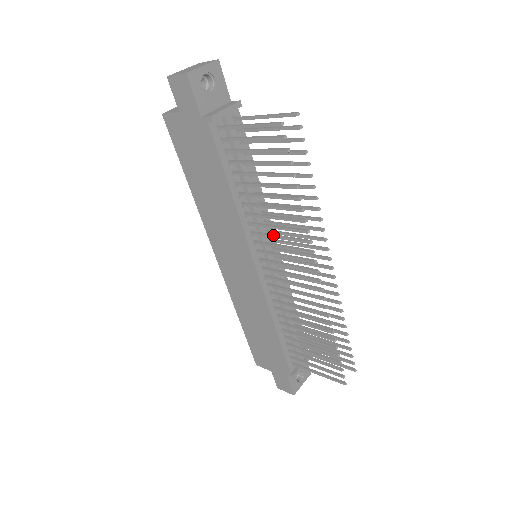
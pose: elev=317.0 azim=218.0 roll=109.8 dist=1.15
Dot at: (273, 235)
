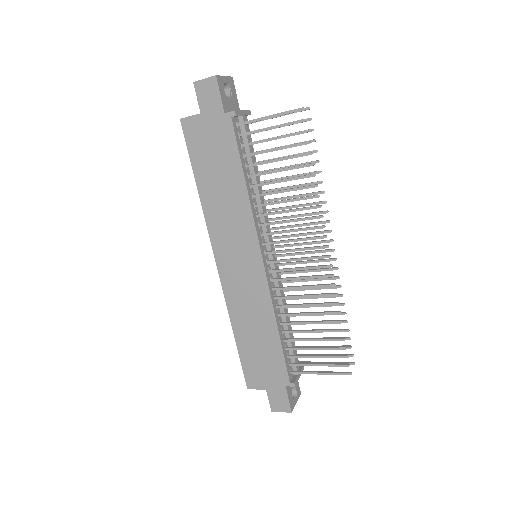
Dot at: (283, 220)
